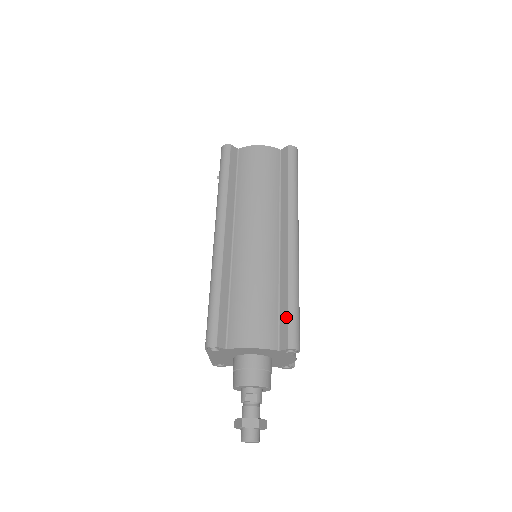
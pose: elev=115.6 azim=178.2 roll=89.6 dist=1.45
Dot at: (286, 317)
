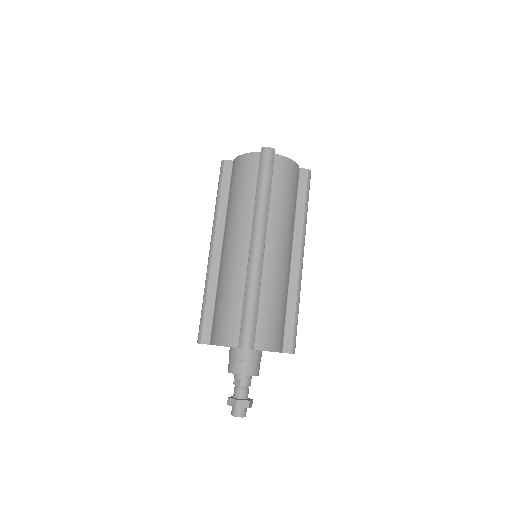
Dot at: occluded
